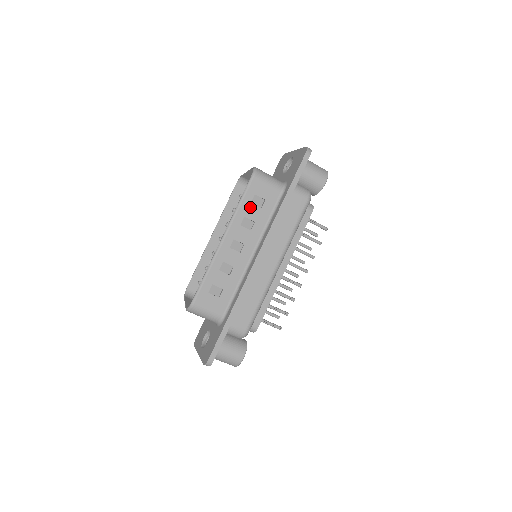
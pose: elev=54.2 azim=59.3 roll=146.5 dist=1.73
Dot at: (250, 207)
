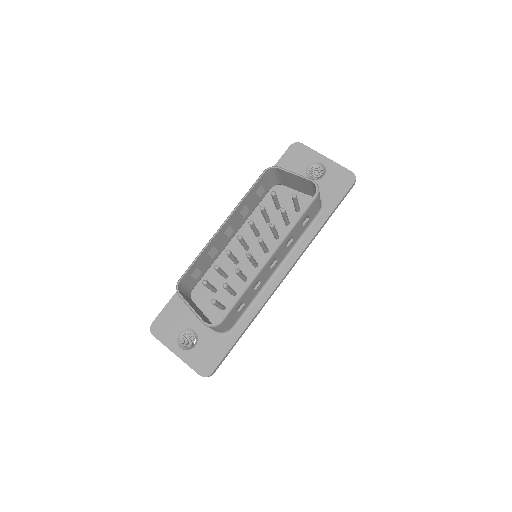
Dot at: (299, 226)
